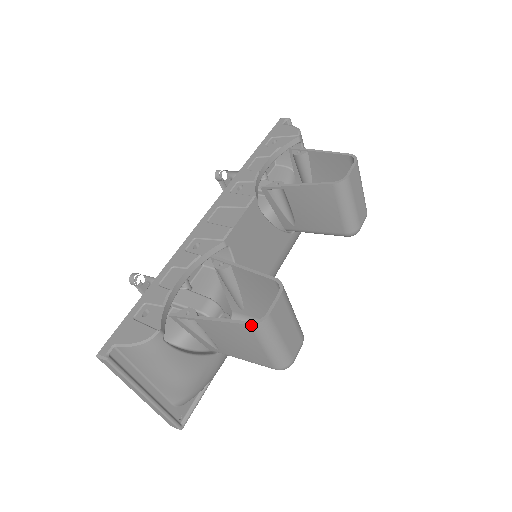
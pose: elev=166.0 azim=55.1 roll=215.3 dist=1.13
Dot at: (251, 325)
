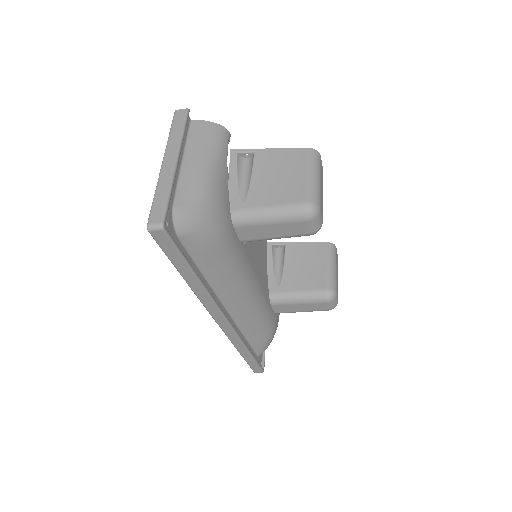
Dot at: (309, 148)
